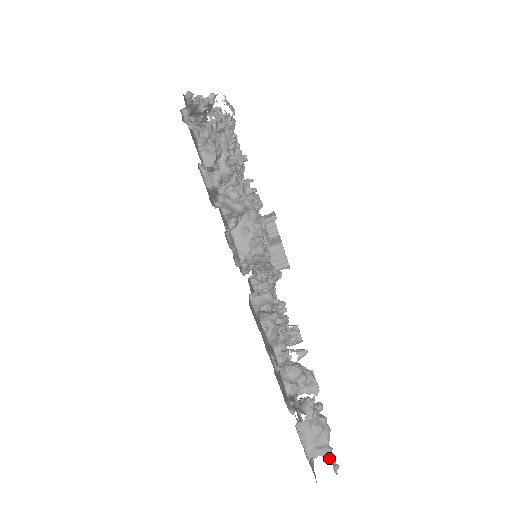
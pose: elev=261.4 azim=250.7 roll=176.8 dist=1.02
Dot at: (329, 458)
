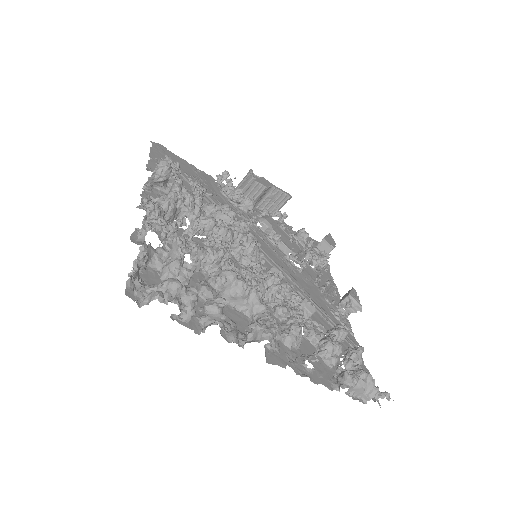
Dot at: (379, 396)
